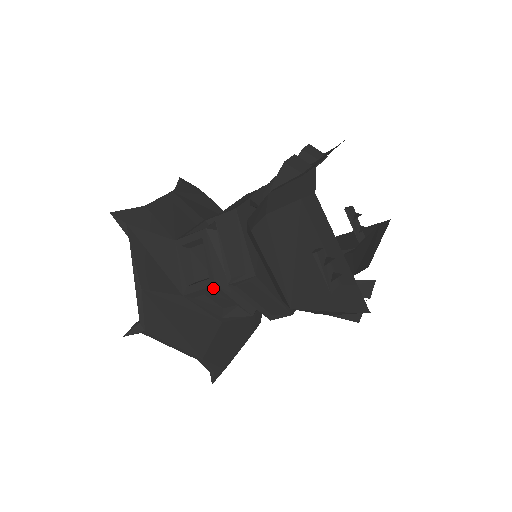
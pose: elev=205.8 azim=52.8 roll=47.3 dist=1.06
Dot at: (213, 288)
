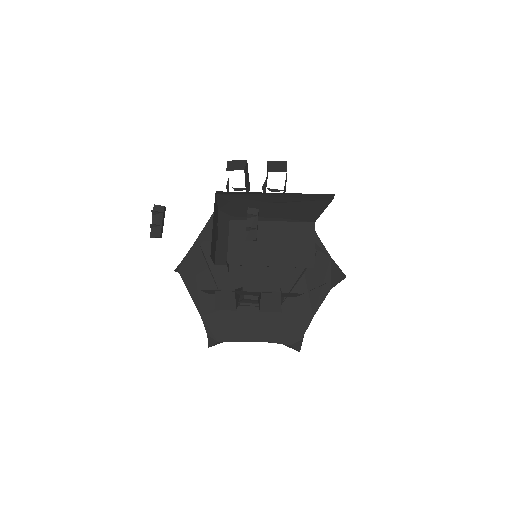
Dot at: occluded
